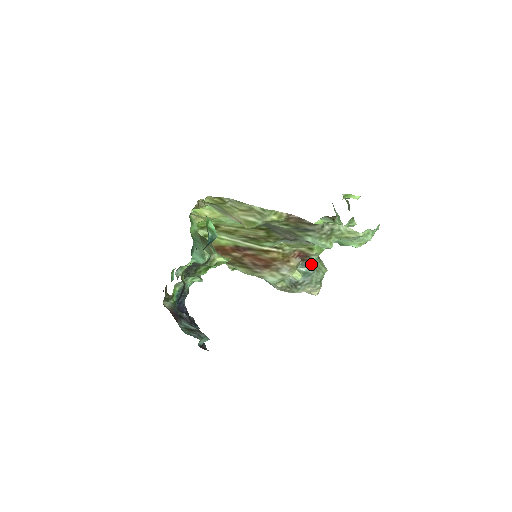
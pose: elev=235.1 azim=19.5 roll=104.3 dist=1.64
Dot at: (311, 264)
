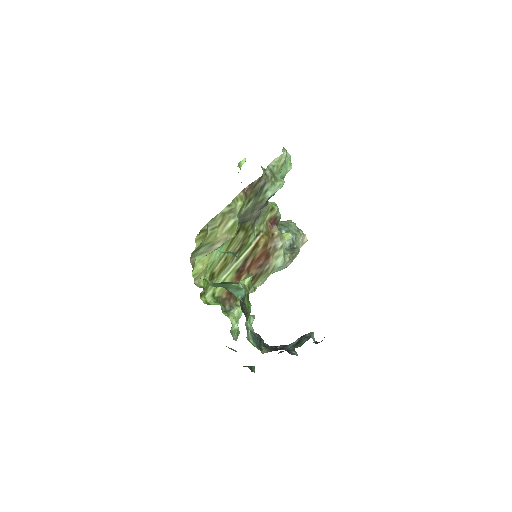
Dot at: (281, 226)
